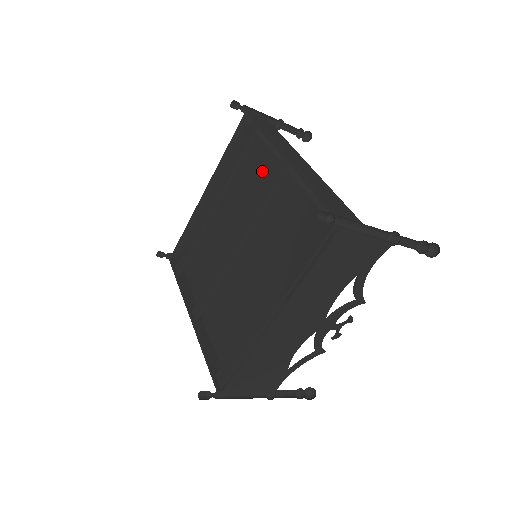
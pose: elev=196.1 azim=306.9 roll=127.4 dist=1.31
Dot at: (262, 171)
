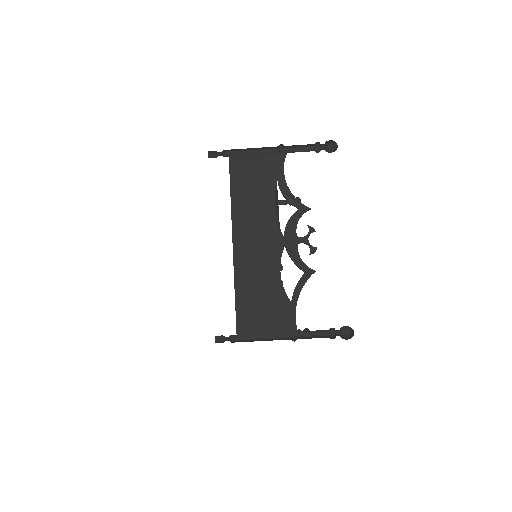
Dot at: occluded
